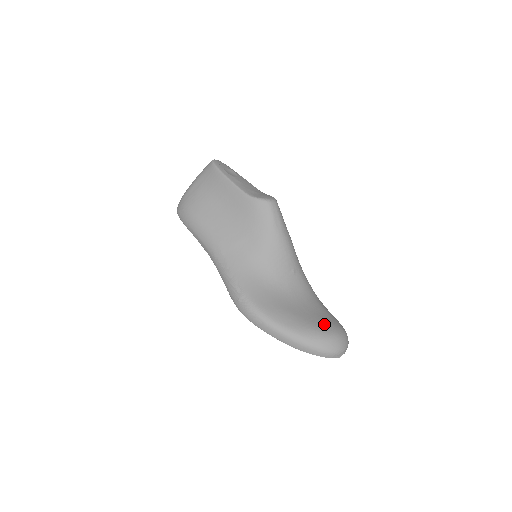
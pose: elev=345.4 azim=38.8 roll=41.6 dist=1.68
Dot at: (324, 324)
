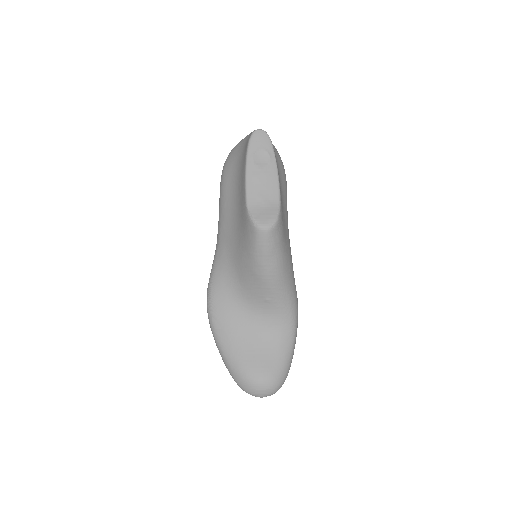
Dot at: (255, 366)
